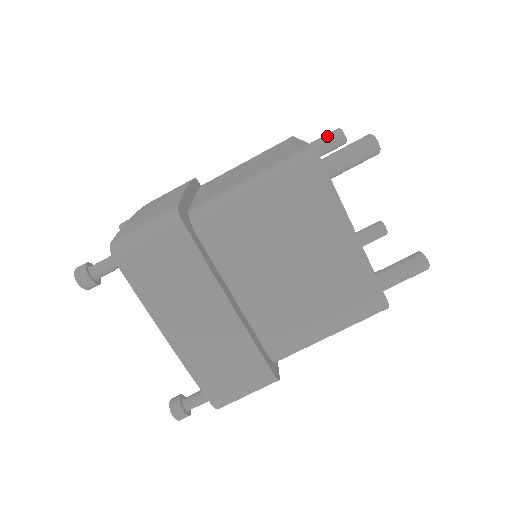
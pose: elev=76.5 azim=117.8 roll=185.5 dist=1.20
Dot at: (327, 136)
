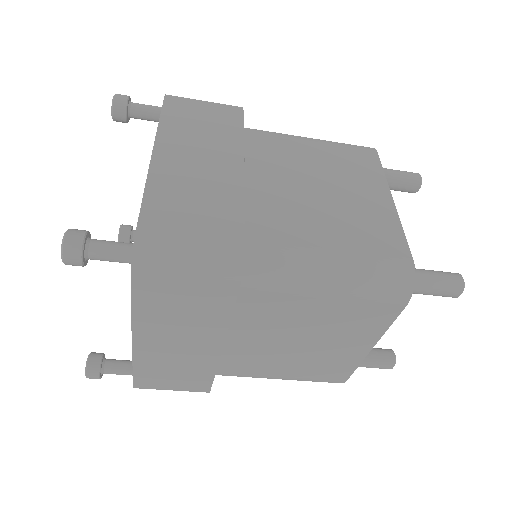
Dot at: (406, 178)
